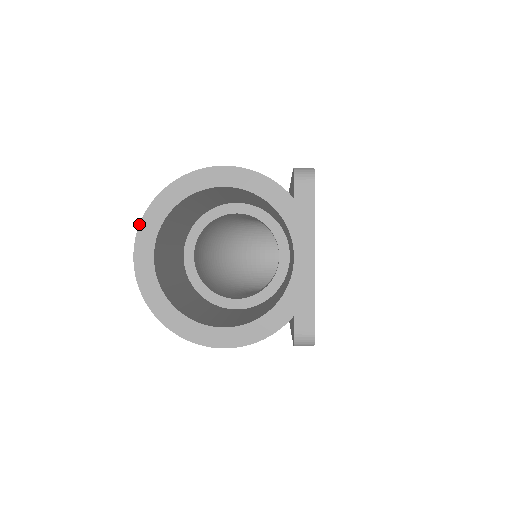
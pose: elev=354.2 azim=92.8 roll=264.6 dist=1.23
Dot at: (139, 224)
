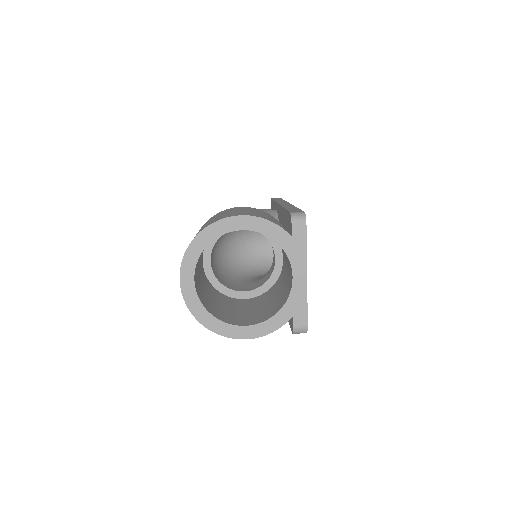
Dot at: occluded
